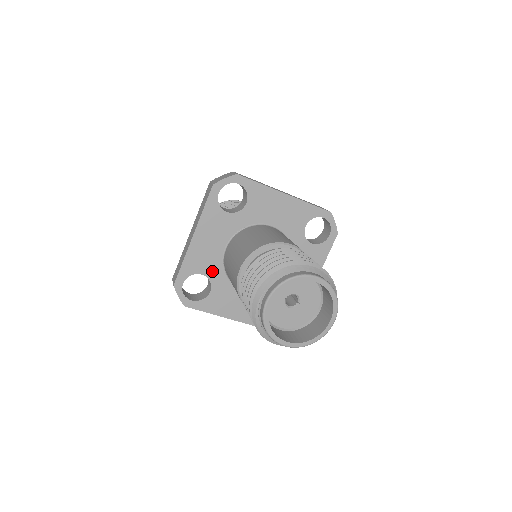
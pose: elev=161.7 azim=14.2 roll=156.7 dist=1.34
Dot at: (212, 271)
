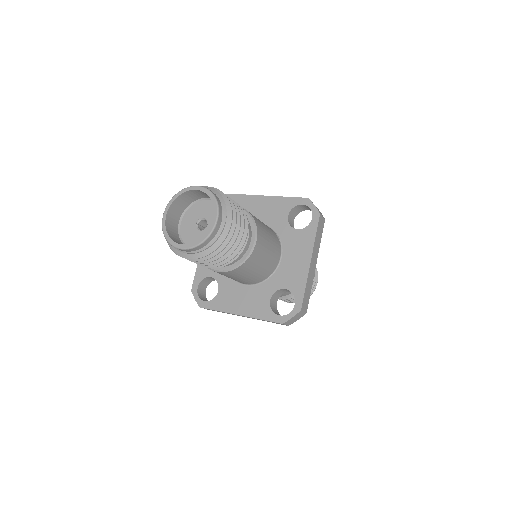
Dot at: (218, 273)
